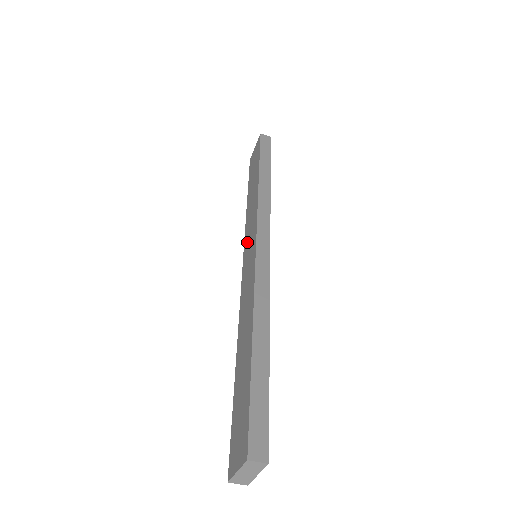
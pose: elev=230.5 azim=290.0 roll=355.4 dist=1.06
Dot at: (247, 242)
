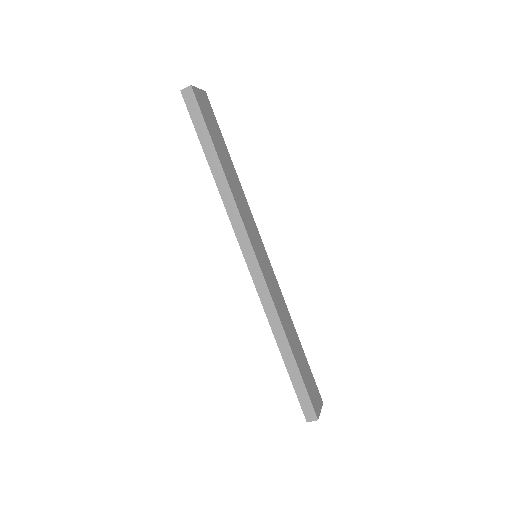
Dot at: occluded
